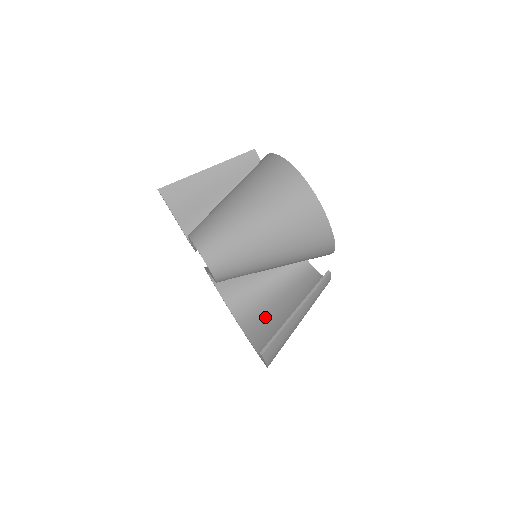
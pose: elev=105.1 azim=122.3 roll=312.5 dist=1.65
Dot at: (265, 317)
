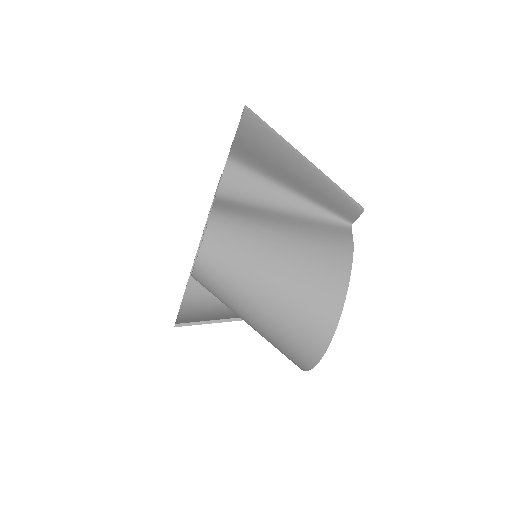
Dot at: occluded
